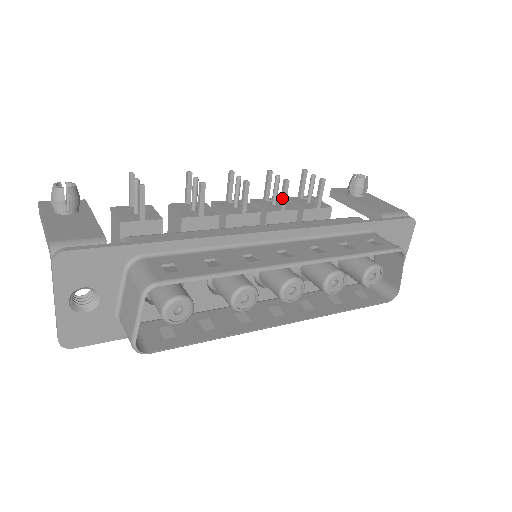
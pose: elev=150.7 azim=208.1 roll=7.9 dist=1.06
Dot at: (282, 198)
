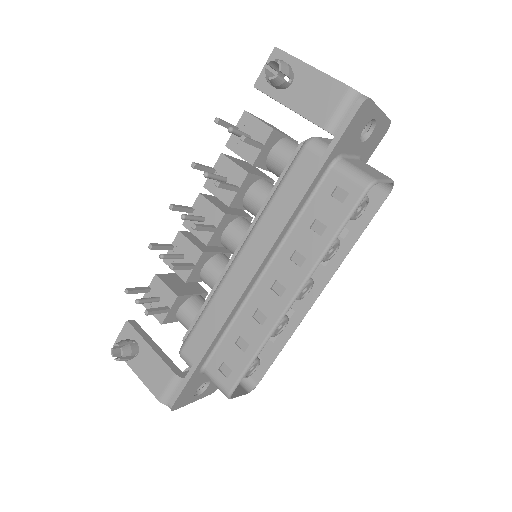
Dot at: occluded
